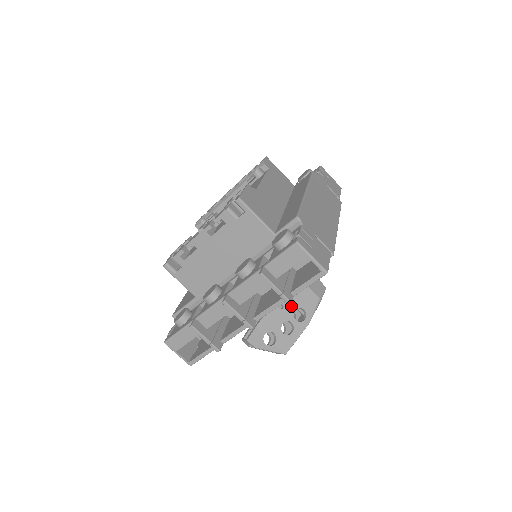
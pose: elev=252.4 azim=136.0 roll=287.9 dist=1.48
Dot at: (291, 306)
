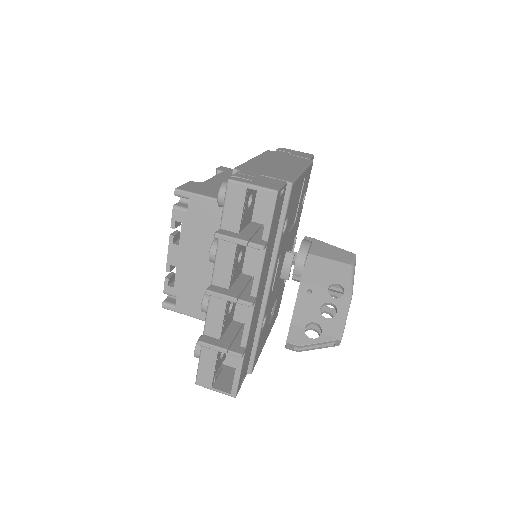
Dot at: (320, 286)
